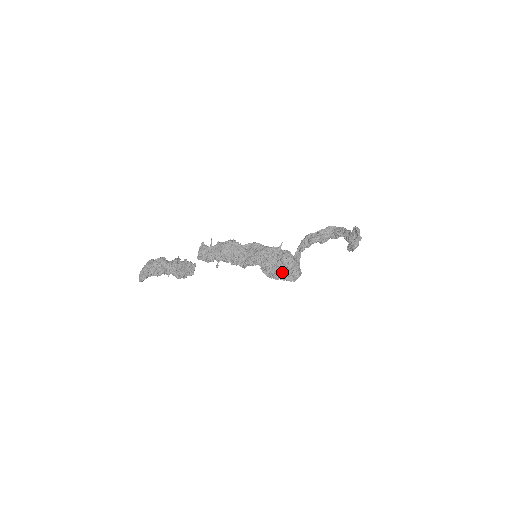
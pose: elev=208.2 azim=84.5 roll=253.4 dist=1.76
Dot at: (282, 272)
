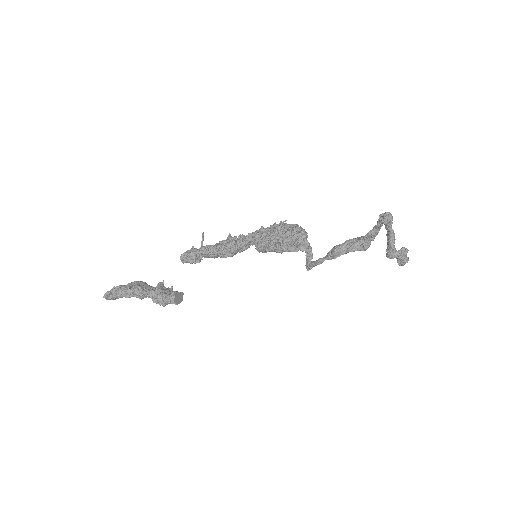
Dot at: (282, 239)
